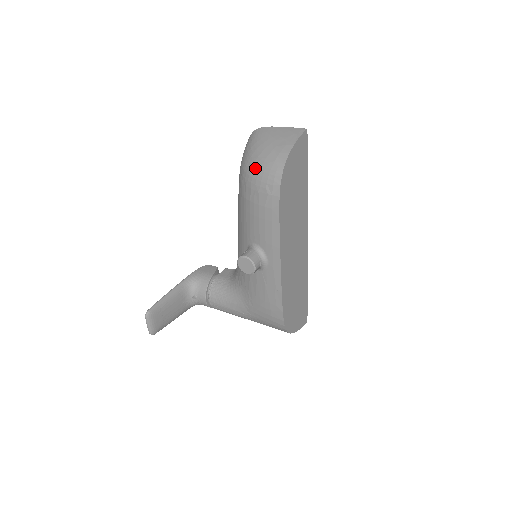
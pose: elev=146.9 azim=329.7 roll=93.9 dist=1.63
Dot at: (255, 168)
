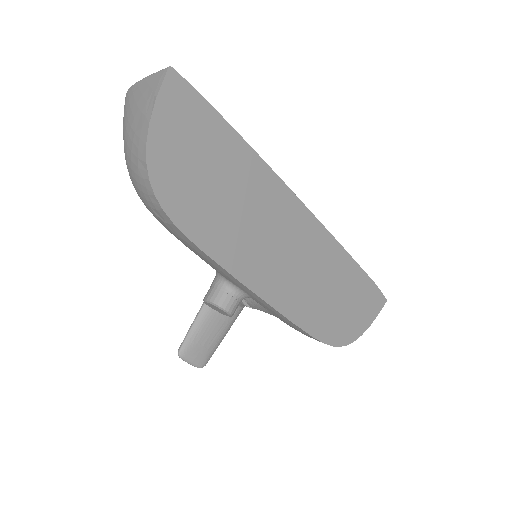
Dot at: occluded
